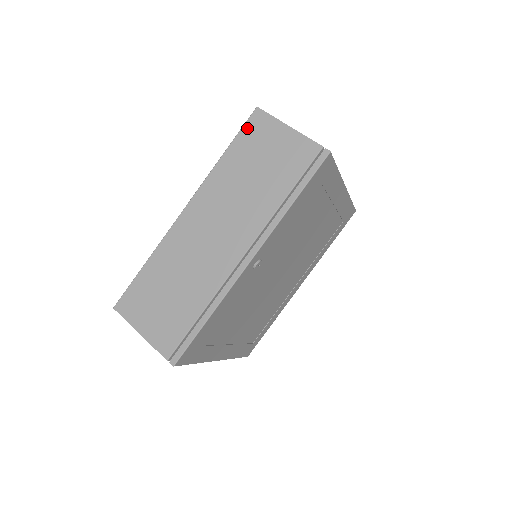
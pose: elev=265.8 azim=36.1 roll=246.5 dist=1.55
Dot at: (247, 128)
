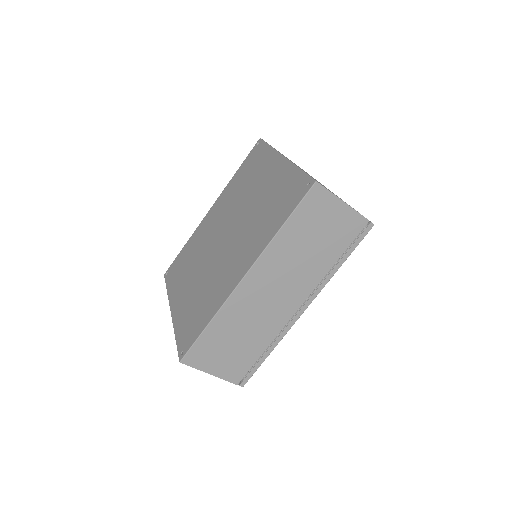
Dot at: (306, 202)
